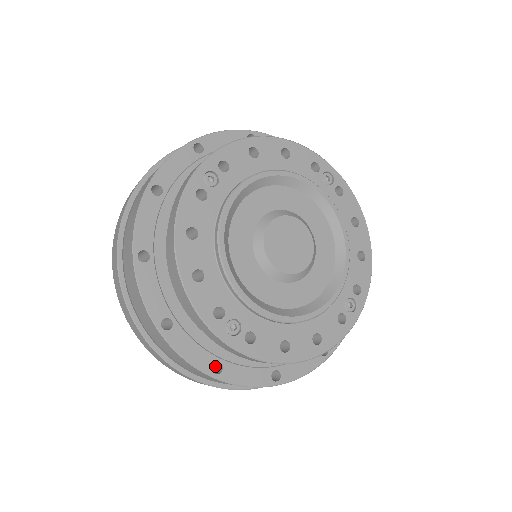
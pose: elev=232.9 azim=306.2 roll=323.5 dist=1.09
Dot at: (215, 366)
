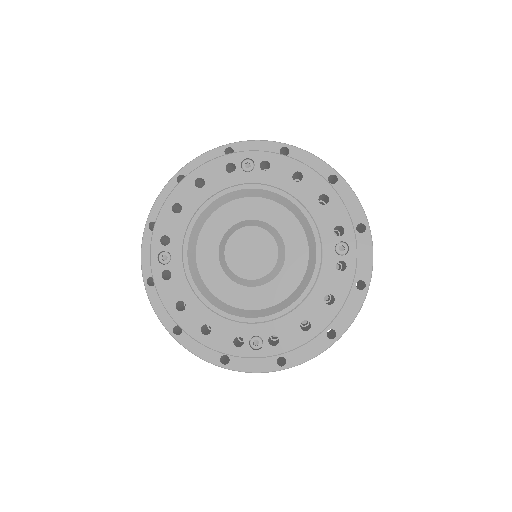
Dot at: occluded
